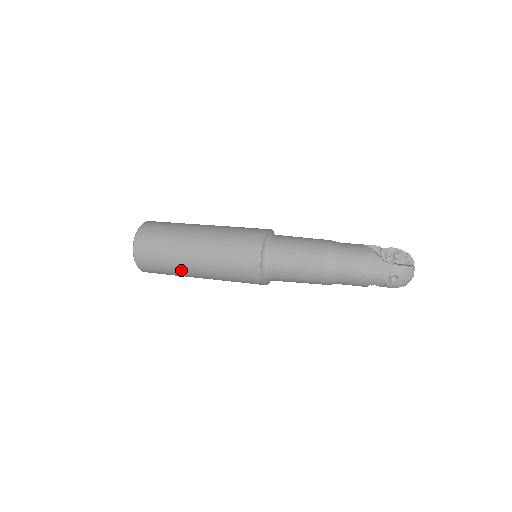
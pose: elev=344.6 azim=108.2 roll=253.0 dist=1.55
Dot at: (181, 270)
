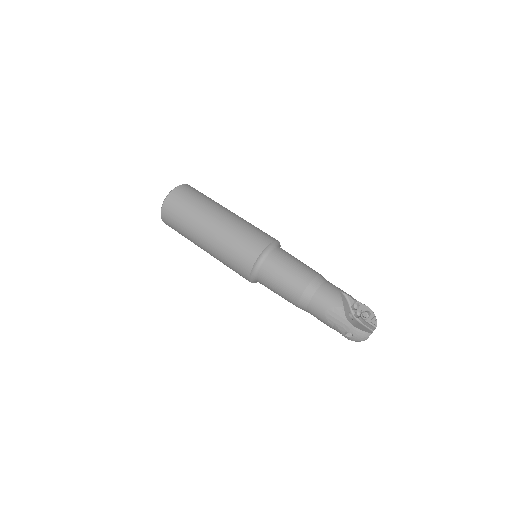
Dot at: (193, 242)
